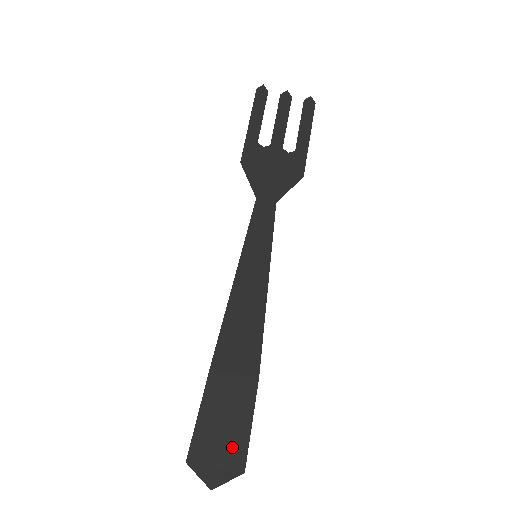
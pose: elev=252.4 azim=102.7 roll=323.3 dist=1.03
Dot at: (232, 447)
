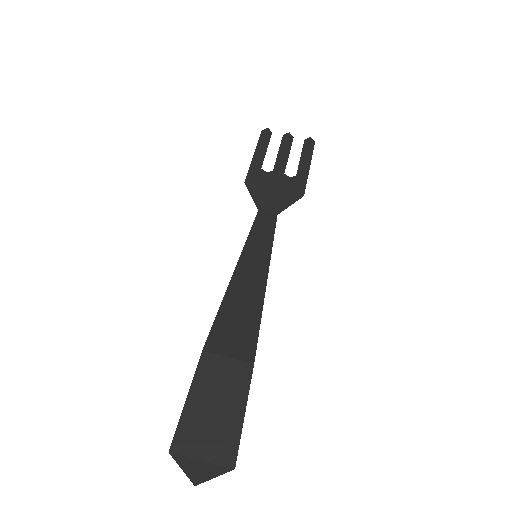
Dot at: (222, 437)
